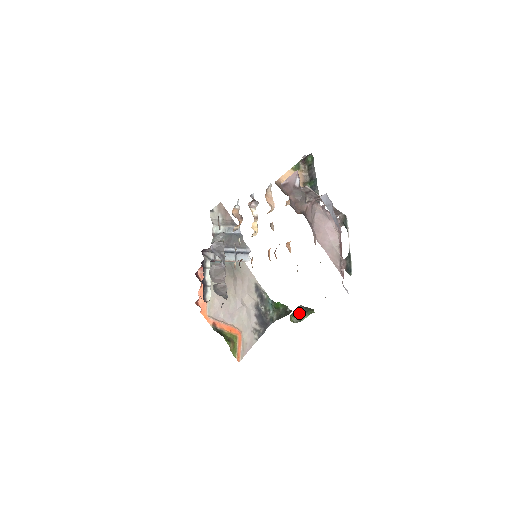
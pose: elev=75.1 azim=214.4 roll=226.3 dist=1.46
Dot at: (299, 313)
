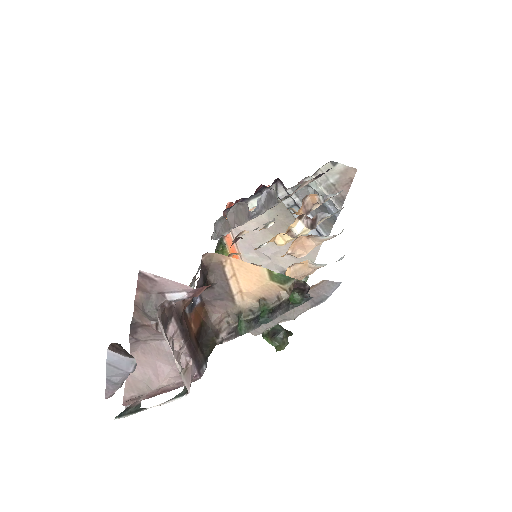
Dot at: (274, 331)
